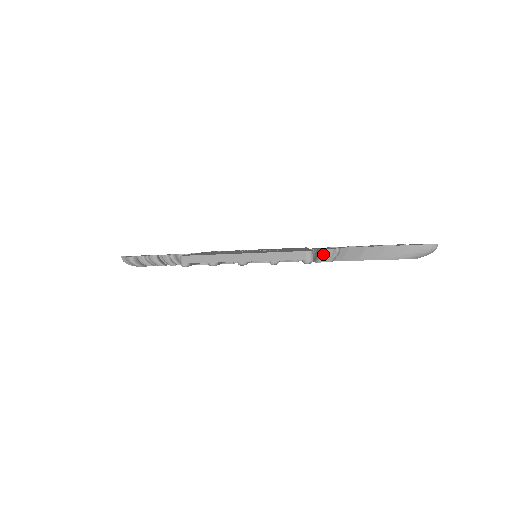
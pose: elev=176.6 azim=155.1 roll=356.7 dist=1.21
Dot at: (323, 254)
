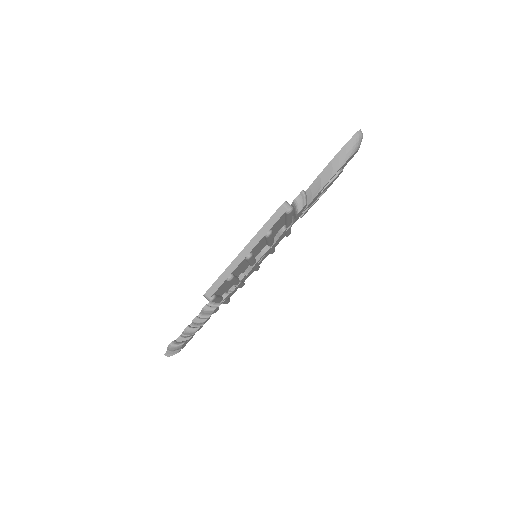
Dot at: (296, 204)
